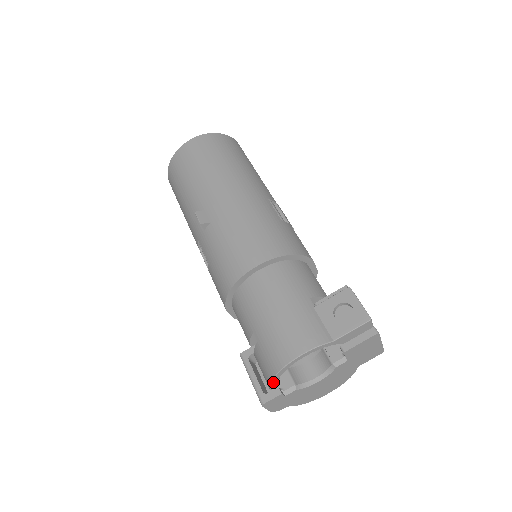
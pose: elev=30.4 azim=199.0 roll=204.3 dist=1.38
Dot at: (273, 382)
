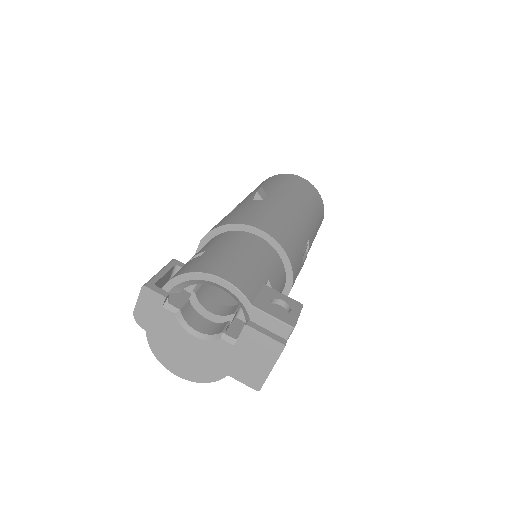
Dot at: (174, 280)
